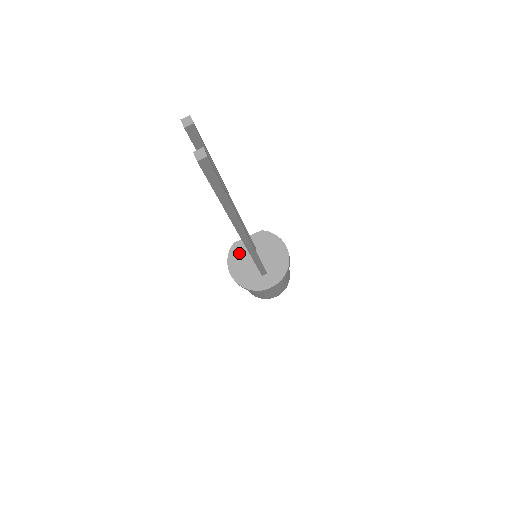
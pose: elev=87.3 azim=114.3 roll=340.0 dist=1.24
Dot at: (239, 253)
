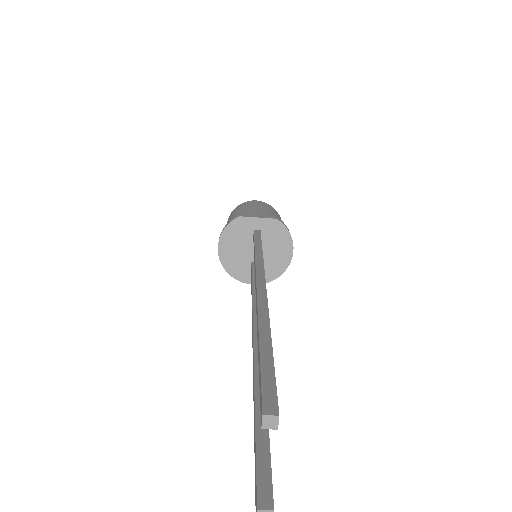
Dot at: (239, 231)
